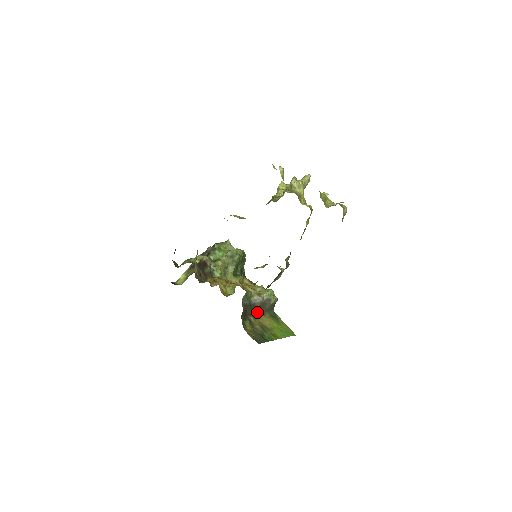
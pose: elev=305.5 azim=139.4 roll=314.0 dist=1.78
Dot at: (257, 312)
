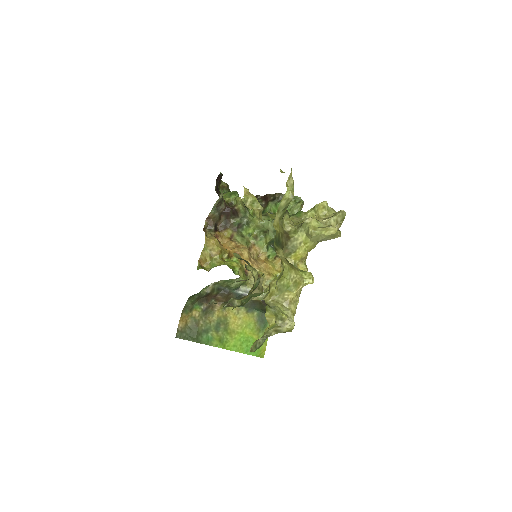
Dot at: occluded
